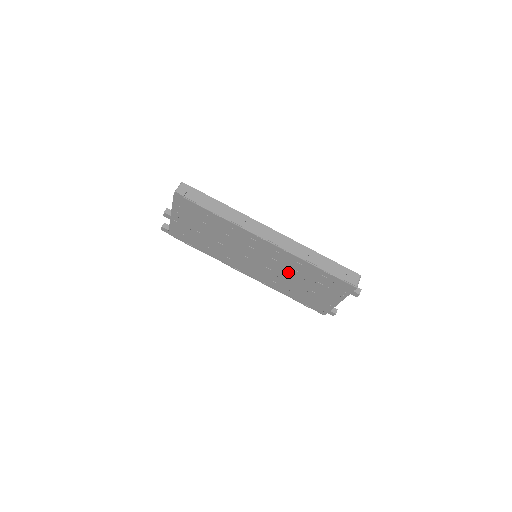
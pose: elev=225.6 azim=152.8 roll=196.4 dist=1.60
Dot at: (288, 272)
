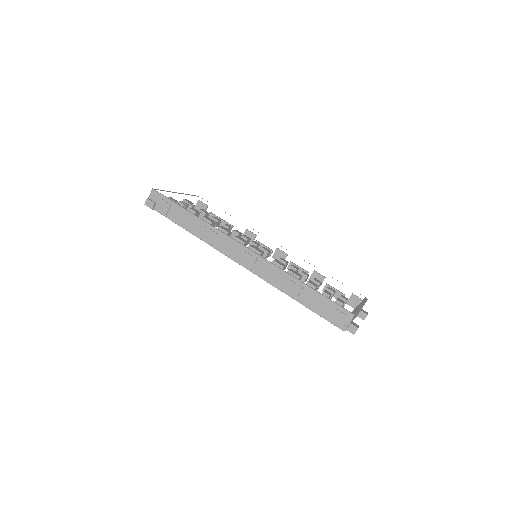
Dot at: occluded
